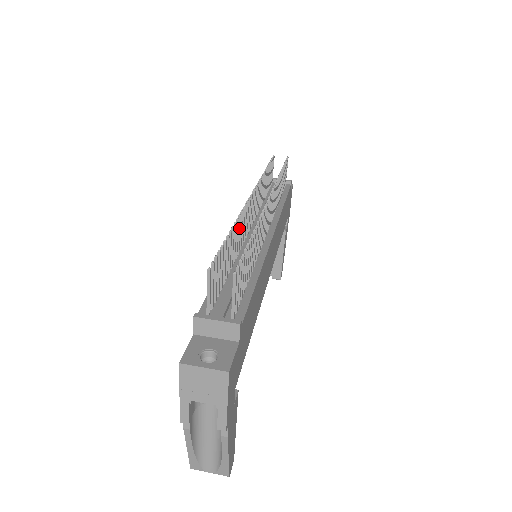
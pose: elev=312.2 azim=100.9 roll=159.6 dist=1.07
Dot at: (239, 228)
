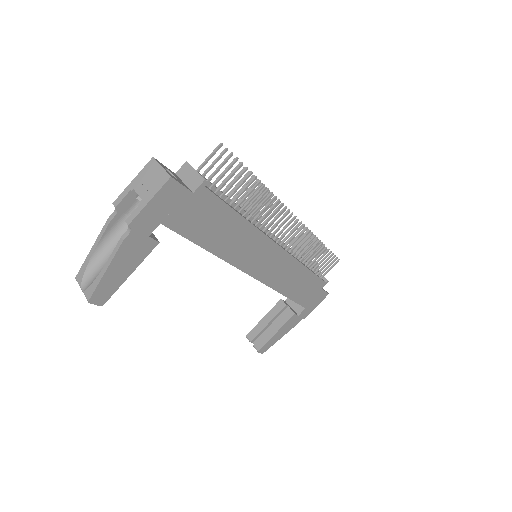
Dot at: (262, 199)
